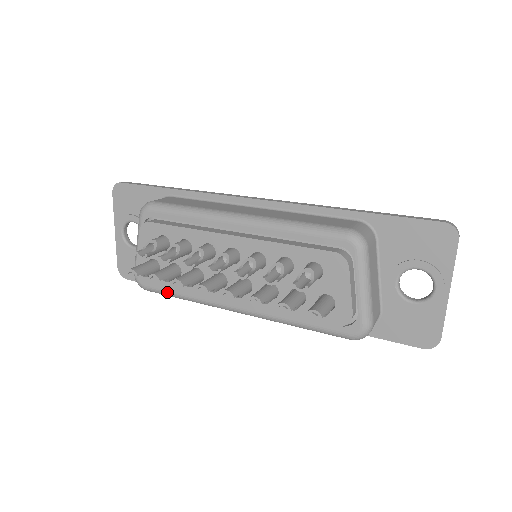
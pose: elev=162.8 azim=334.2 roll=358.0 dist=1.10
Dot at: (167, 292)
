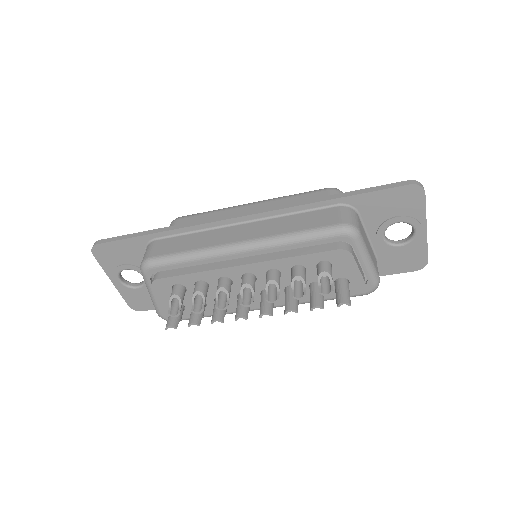
Dot at: occluded
